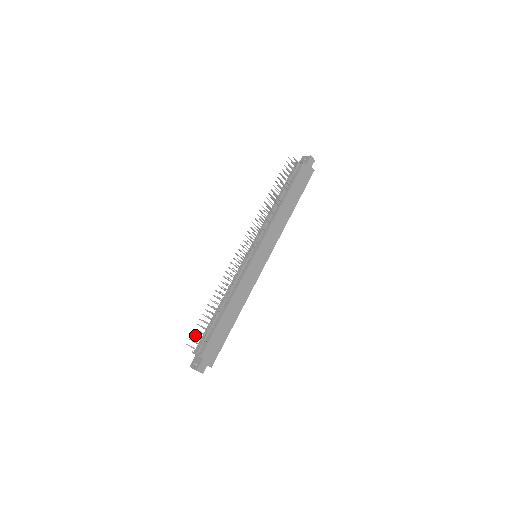
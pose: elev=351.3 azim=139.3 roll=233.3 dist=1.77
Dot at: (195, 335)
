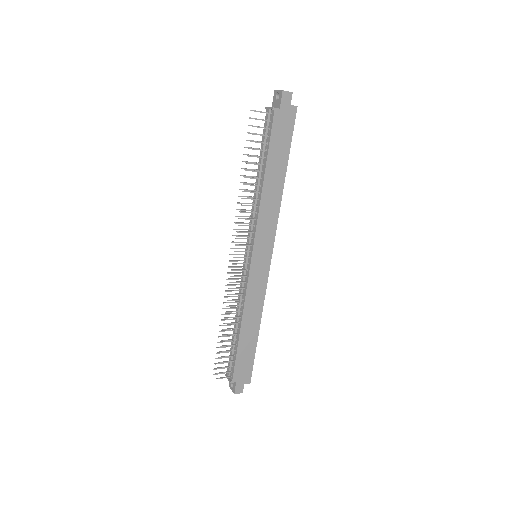
Dot at: occluded
